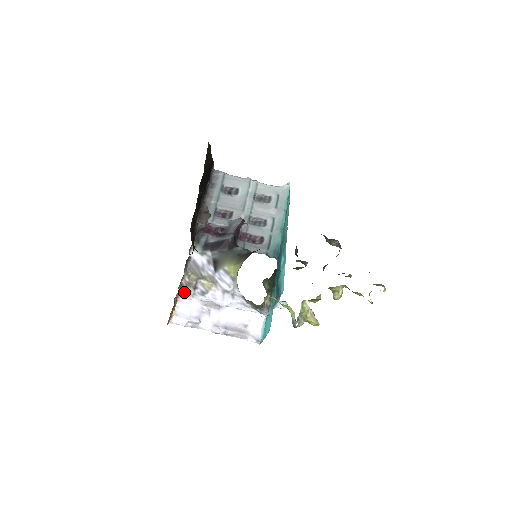
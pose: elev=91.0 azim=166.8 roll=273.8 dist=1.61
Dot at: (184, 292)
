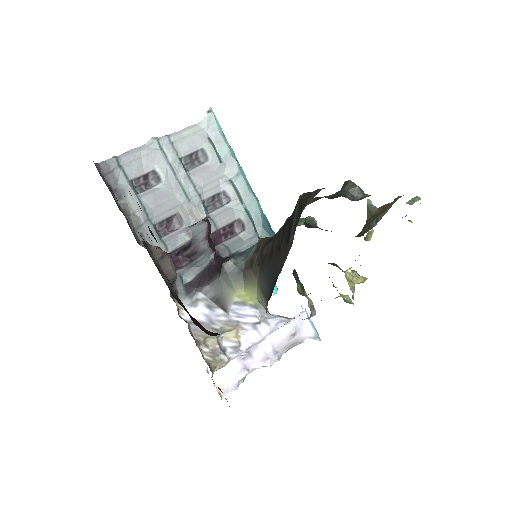
Dot at: (217, 368)
